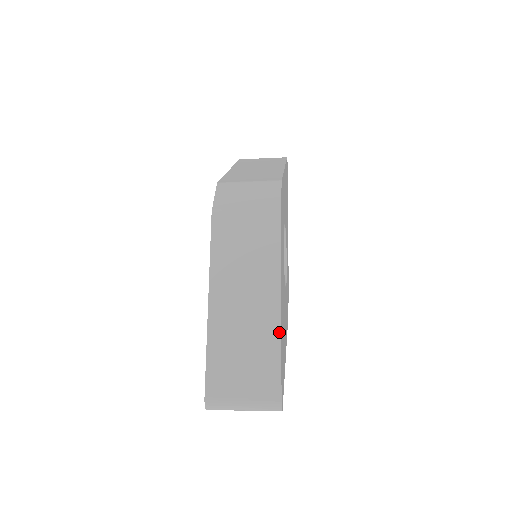
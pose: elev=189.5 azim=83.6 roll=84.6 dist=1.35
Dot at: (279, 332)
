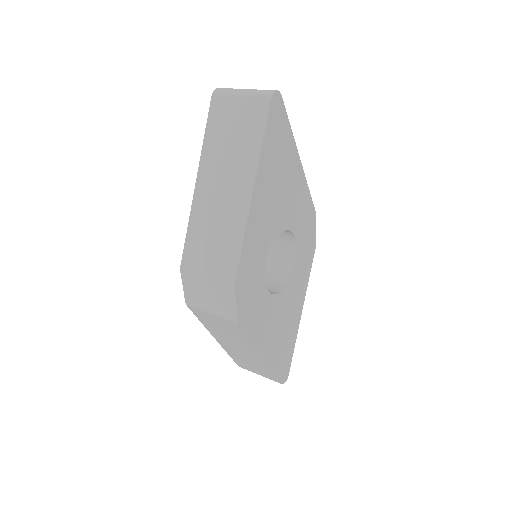
Dot at: (268, 367)
